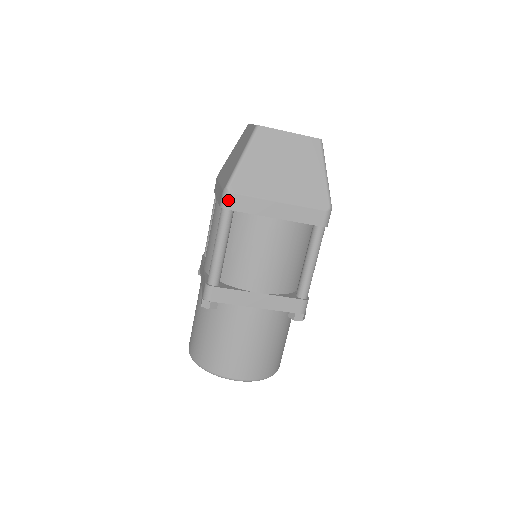
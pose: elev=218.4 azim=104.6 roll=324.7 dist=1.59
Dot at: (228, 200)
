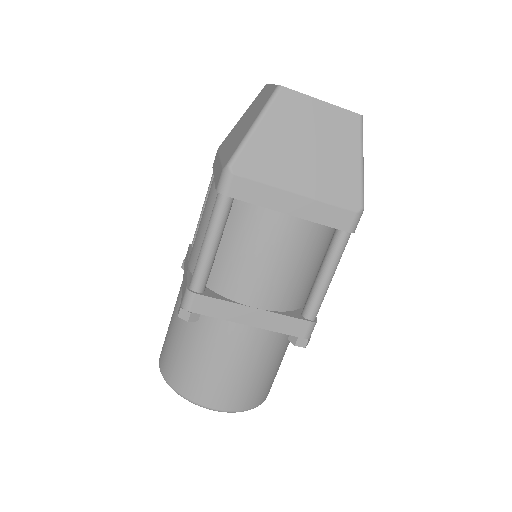
Dot at: (228, 183)
